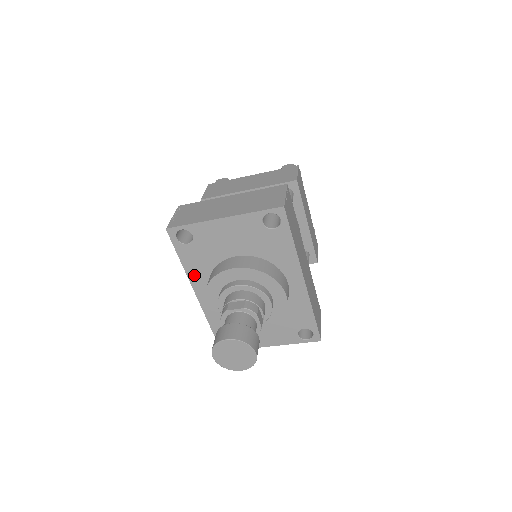
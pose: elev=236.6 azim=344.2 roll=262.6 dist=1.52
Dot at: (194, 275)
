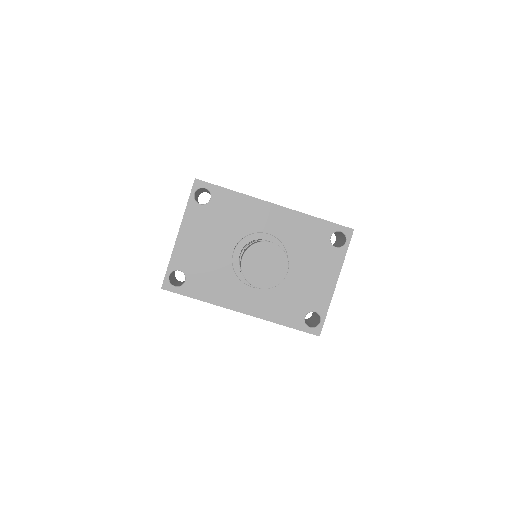
Dot at: (218, 298)
